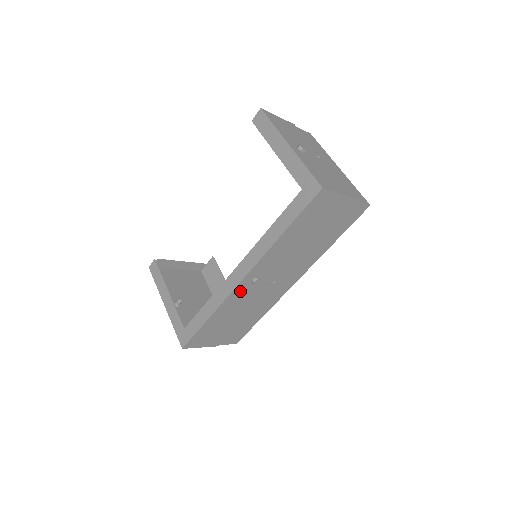
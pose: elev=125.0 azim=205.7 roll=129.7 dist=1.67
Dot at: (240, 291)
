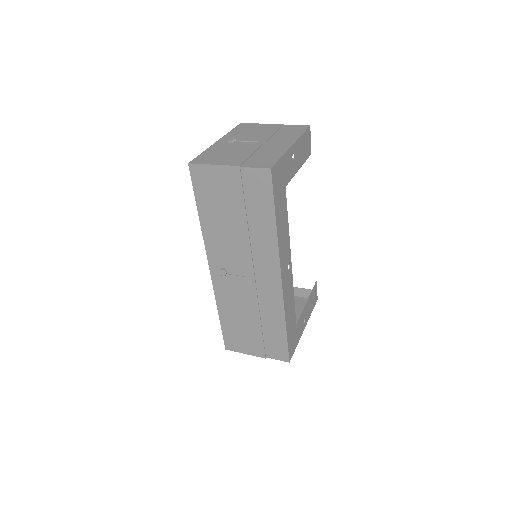
Dot at: (221, 284)
